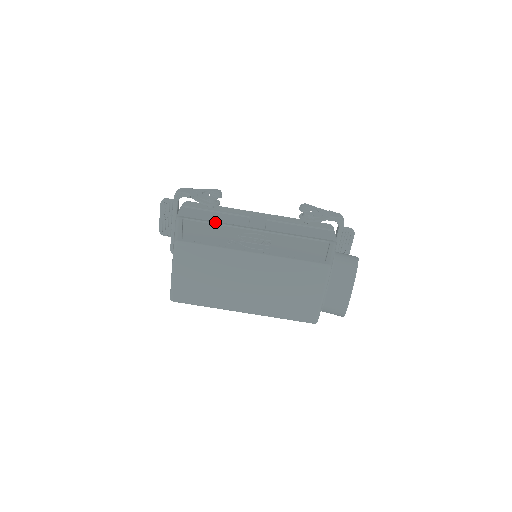
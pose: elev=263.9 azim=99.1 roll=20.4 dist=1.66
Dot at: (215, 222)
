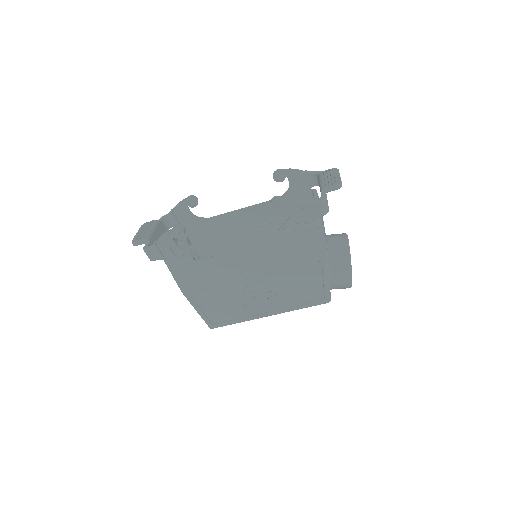
Dot at: (214, 285)
